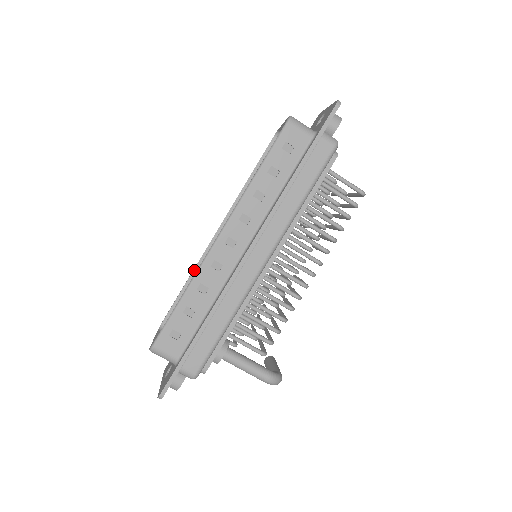
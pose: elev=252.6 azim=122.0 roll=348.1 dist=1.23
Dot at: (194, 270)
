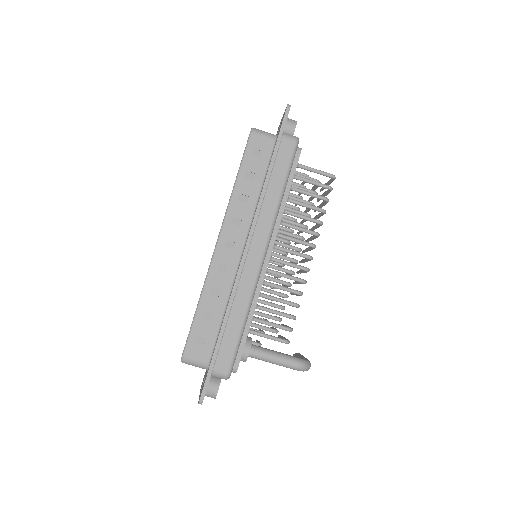
Dot at: occluded
